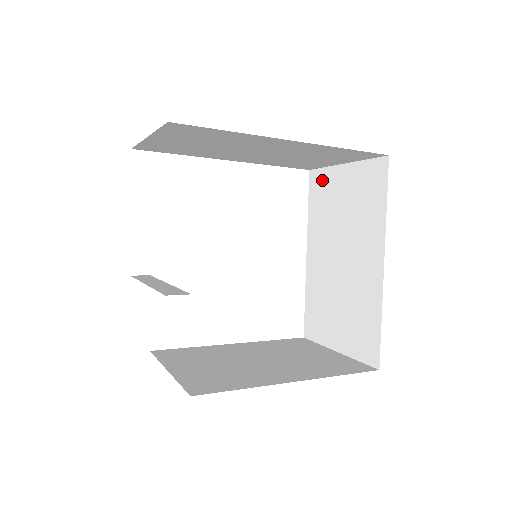
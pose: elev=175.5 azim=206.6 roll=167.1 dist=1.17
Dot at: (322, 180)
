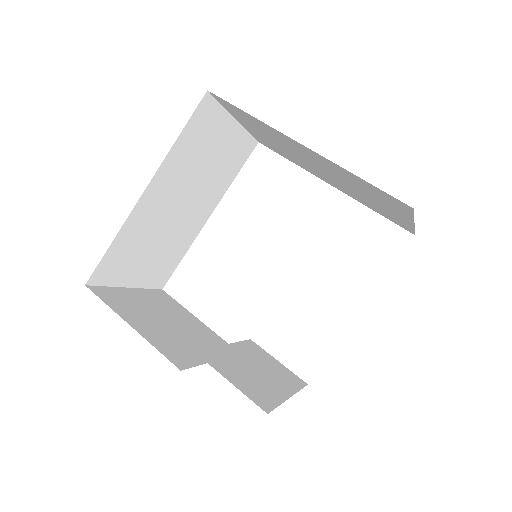
Dot at: (260, 140)
